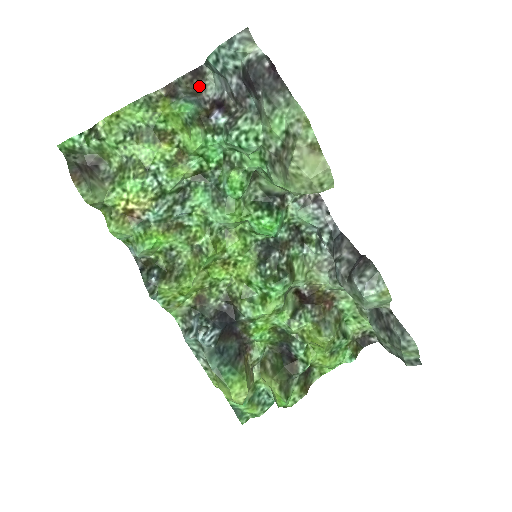
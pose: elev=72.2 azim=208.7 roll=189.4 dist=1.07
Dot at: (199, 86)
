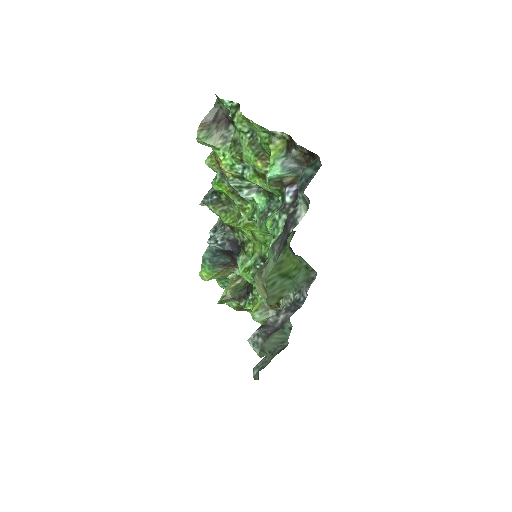
Dot at: (308, 161)
